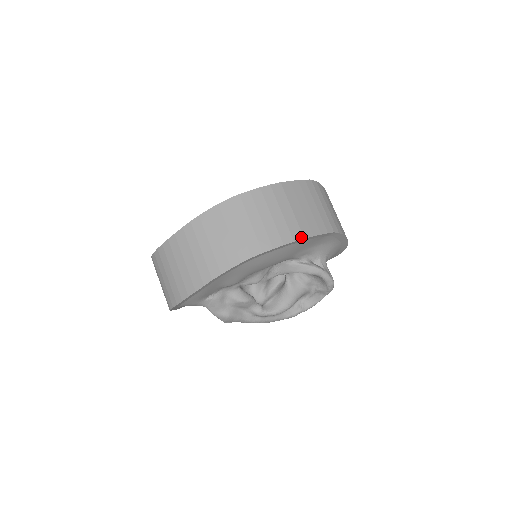
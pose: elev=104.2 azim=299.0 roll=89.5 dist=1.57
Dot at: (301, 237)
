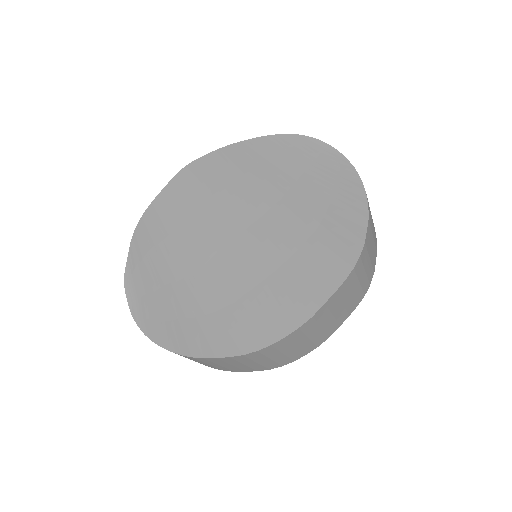
Dot at: (326, 339)
